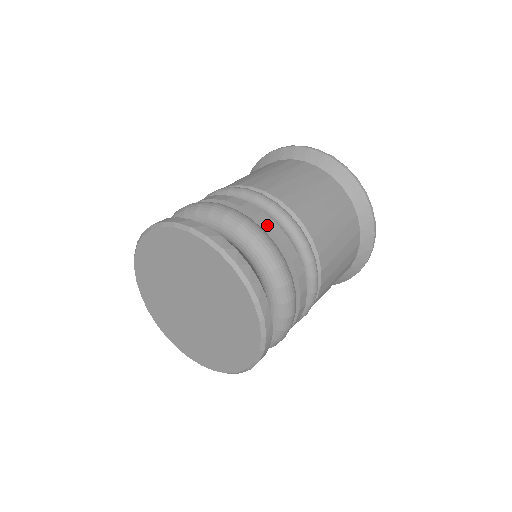
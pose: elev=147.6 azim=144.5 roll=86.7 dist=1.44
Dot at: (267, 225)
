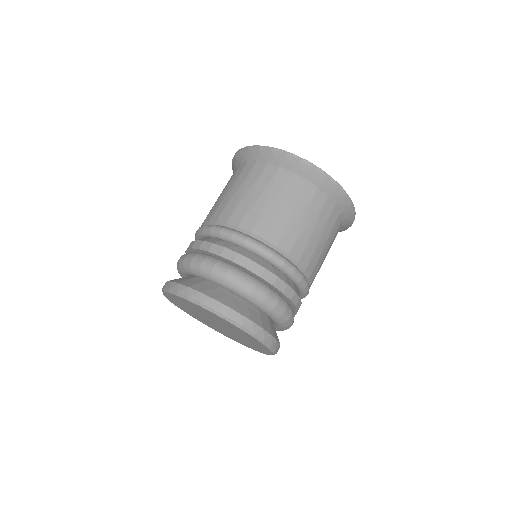
Dot at: (281, 291)
